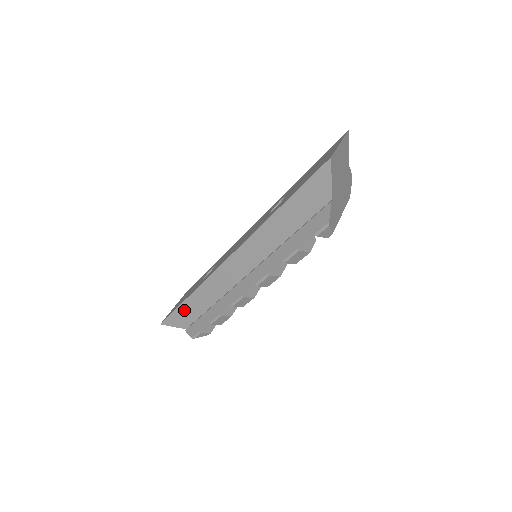
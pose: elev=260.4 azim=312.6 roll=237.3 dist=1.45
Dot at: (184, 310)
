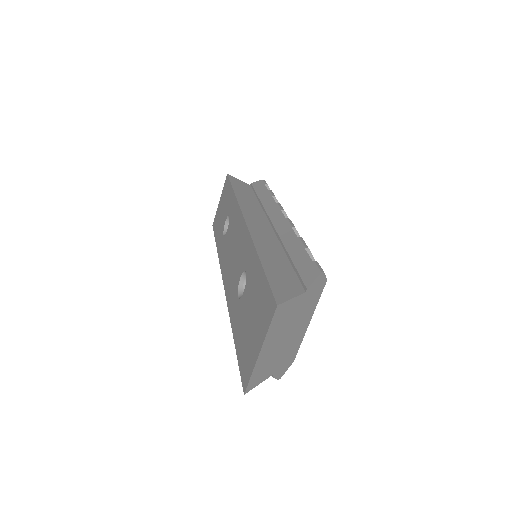
Dot at: occluded
